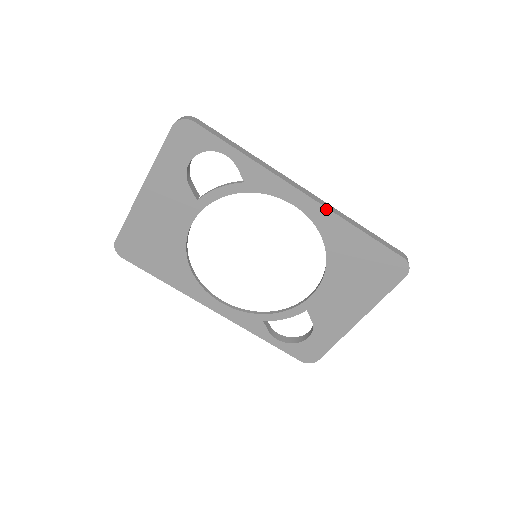
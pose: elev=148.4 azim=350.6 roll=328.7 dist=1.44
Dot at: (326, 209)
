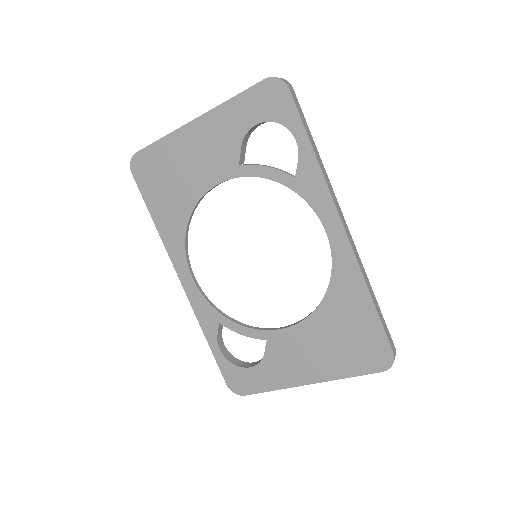
Dot at: (353, 255)
